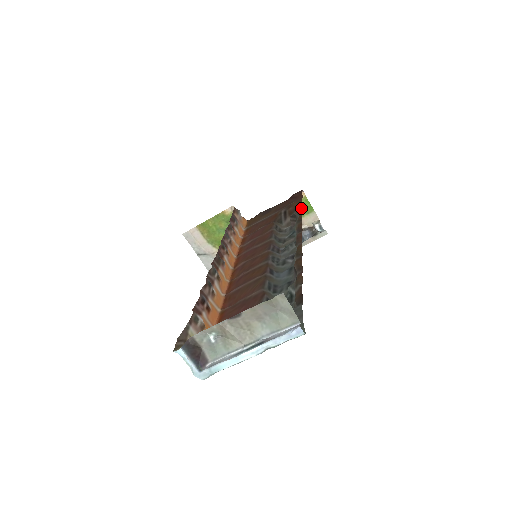
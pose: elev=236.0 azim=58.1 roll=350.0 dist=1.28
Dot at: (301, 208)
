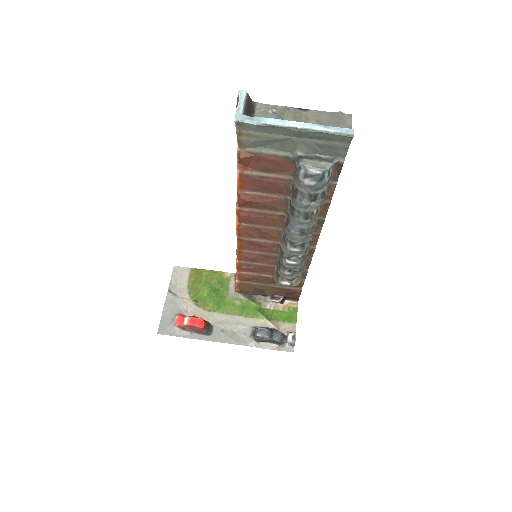
Dot at: (305, 277)
